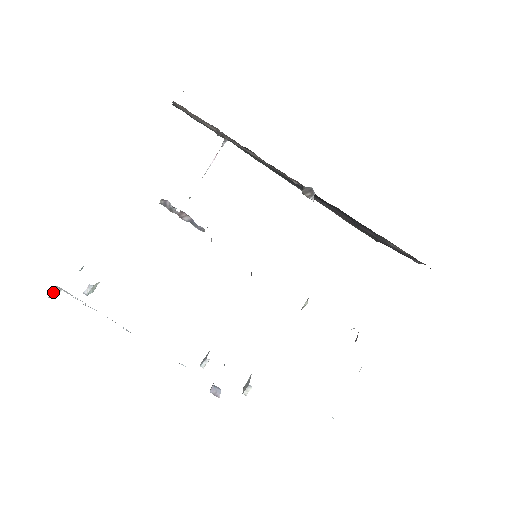
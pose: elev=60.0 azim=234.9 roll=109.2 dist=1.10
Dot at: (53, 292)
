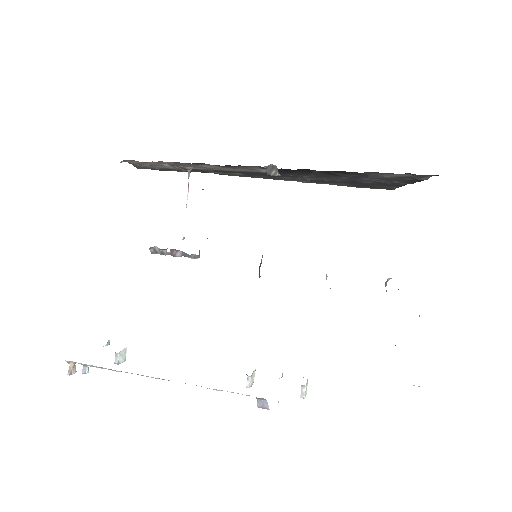
Dot at: (72, 369)
